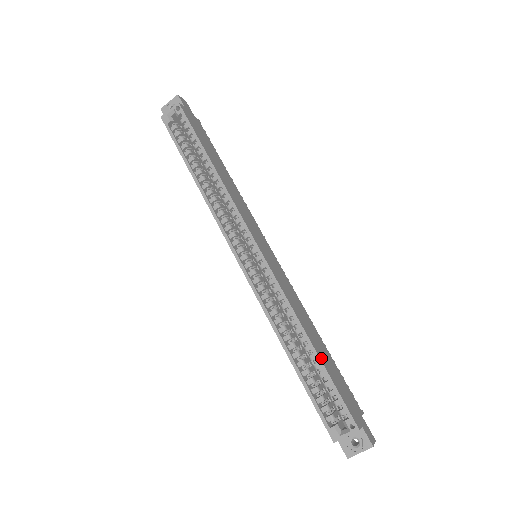
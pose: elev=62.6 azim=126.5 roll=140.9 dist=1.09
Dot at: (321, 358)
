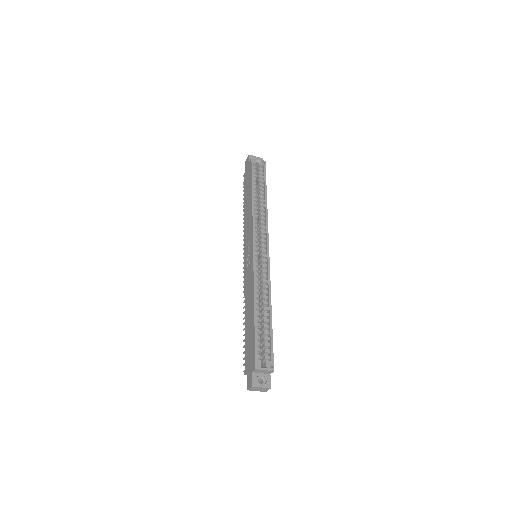
Dot at: (271, 324)
